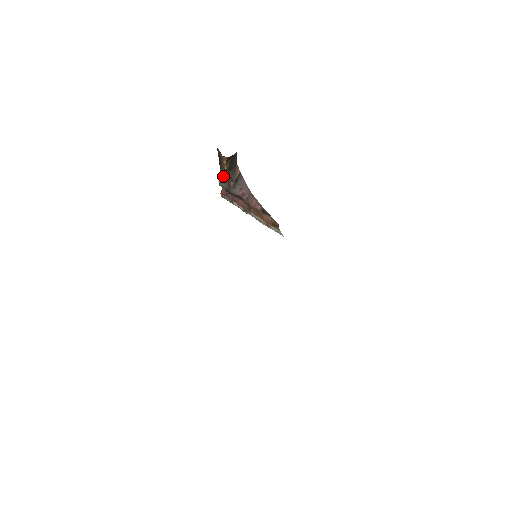
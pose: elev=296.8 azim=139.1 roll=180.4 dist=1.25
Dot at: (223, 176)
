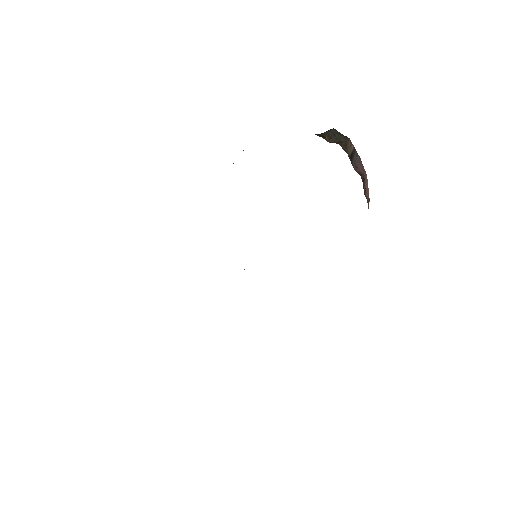
Dot at: occluded
